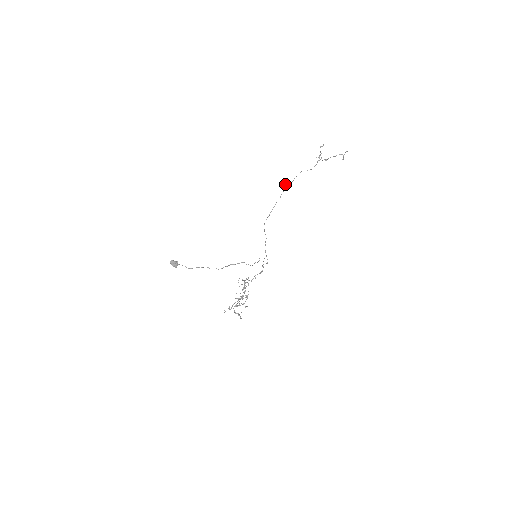
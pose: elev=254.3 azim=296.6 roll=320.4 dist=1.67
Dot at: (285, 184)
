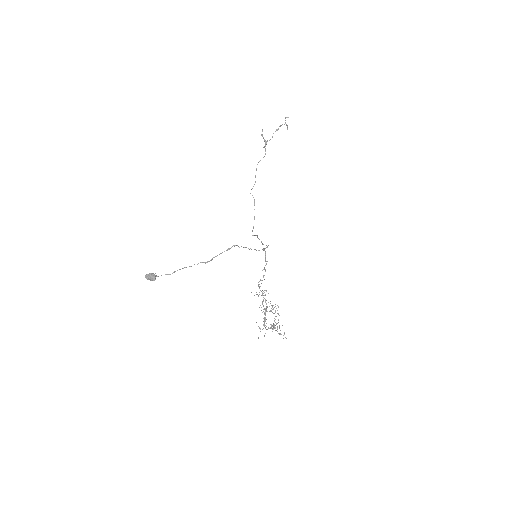
Dot at: (251, 189)
